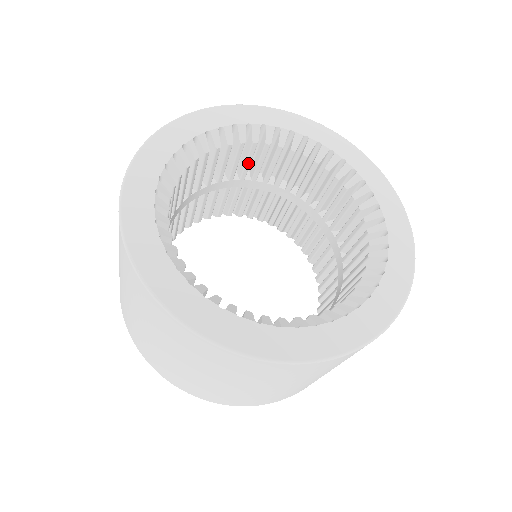
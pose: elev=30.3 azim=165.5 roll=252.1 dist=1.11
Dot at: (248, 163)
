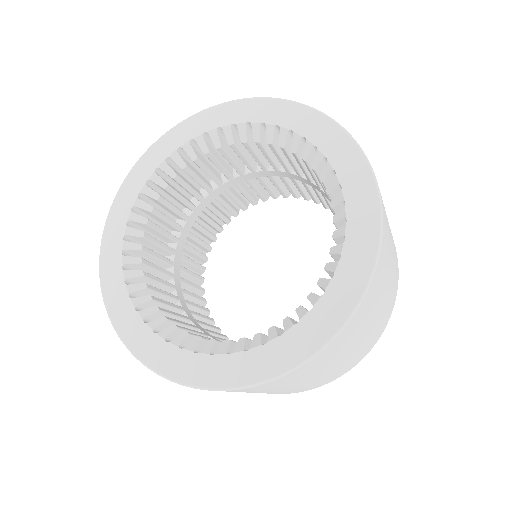
Dot at: (174, 210)
